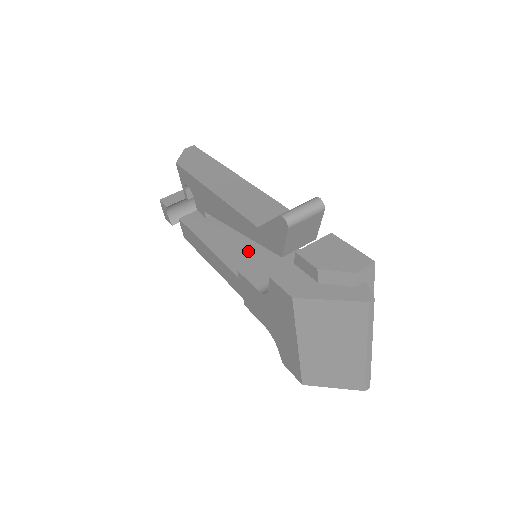
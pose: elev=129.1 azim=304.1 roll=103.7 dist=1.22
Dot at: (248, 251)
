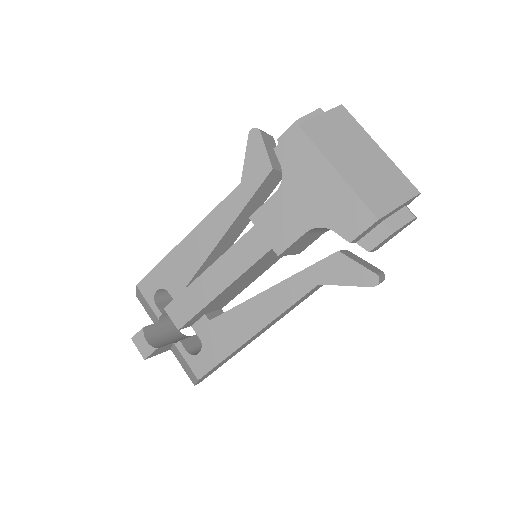
Dot at: occluded
